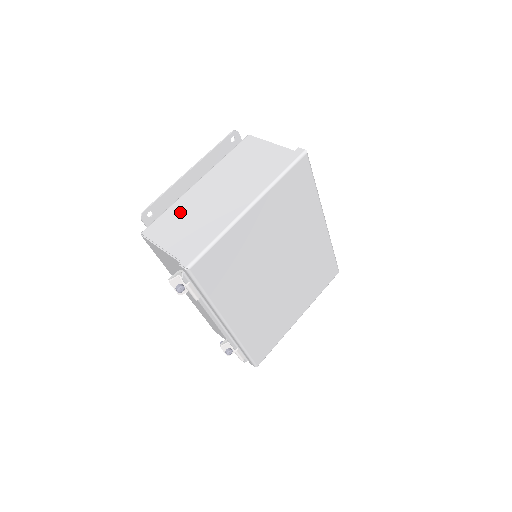
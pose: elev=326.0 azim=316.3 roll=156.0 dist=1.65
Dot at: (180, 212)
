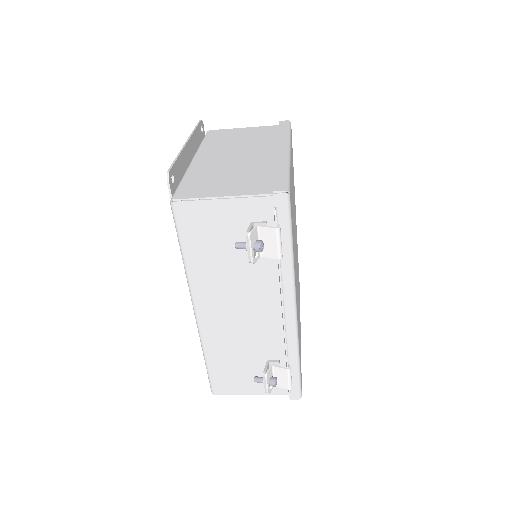
Dot at: (206, 175)
